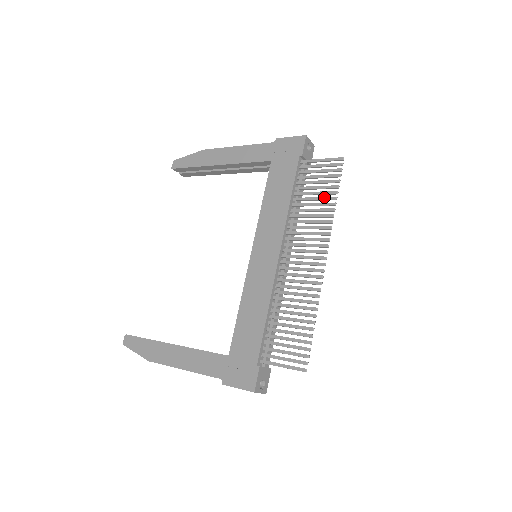
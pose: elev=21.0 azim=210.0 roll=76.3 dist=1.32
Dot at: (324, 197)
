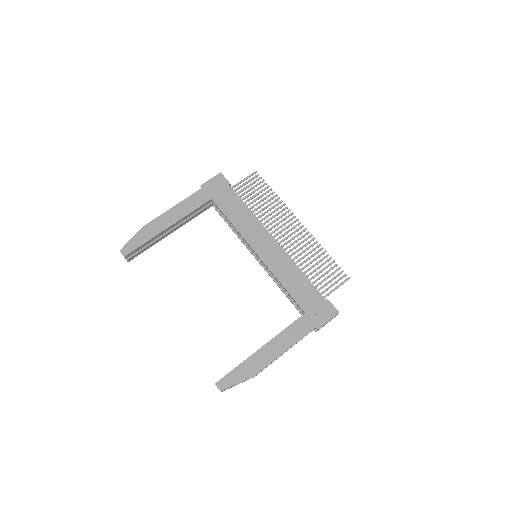
Dot at: (267, 196)
